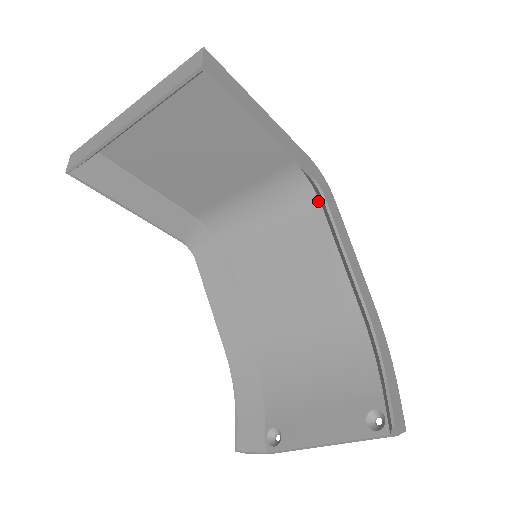
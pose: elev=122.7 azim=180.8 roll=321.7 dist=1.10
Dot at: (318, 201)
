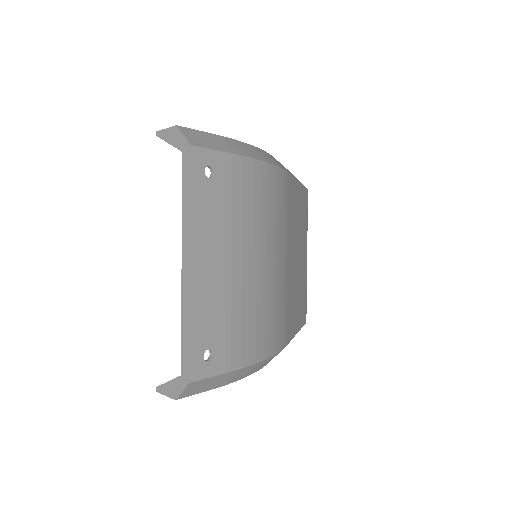
Dot at: occluded
